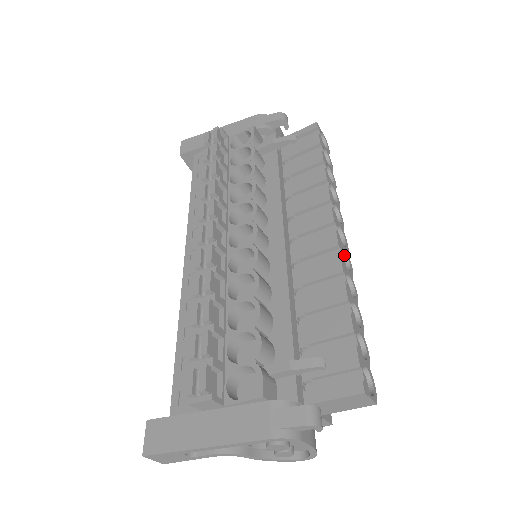
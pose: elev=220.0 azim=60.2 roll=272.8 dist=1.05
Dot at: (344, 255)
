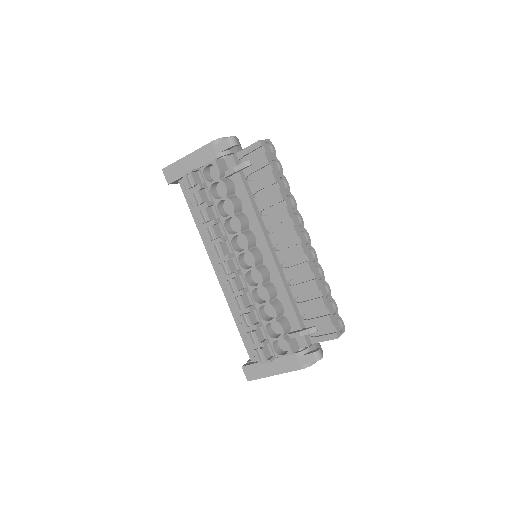
Dot at: (309, 249)
